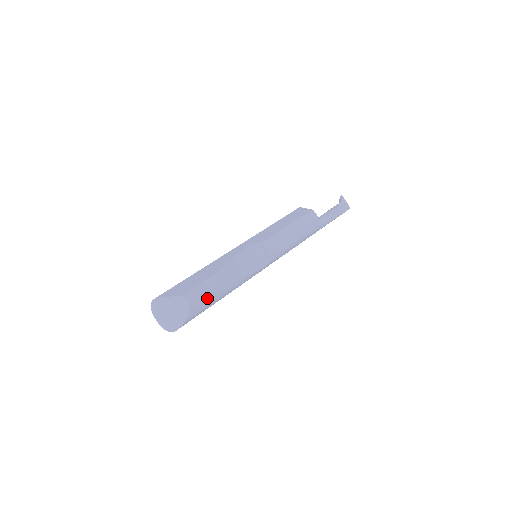
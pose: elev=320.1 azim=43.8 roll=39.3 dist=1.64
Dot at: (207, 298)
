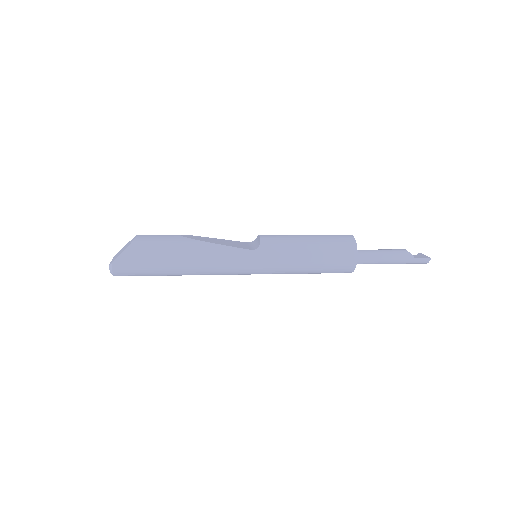
Dot at: (161, 241)
